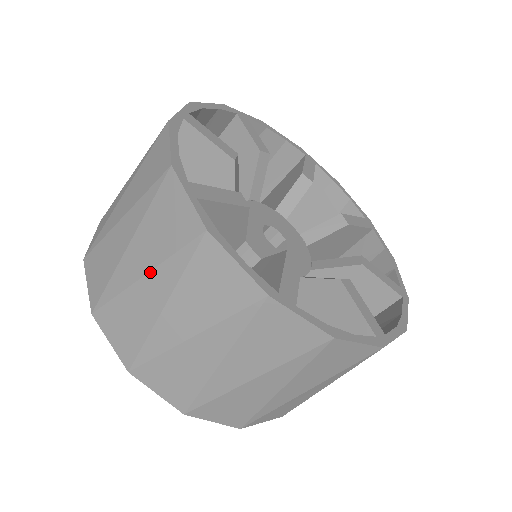
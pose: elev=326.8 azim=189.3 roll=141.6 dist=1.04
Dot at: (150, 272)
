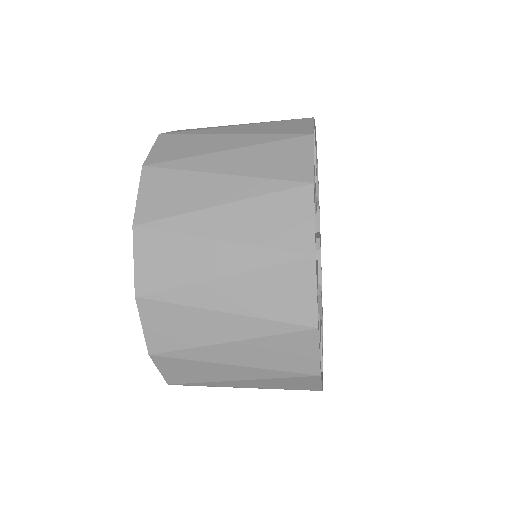
Dot at: (238, 315)
